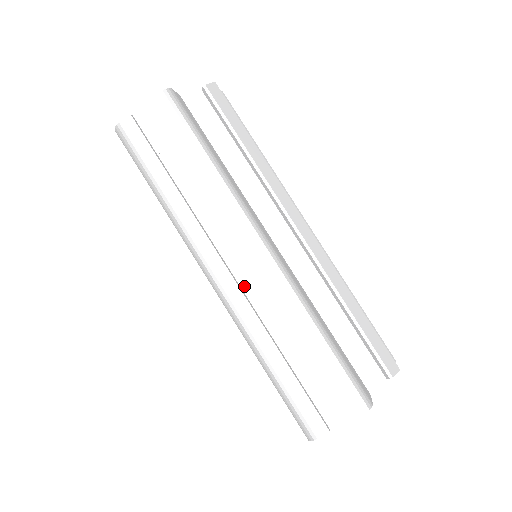
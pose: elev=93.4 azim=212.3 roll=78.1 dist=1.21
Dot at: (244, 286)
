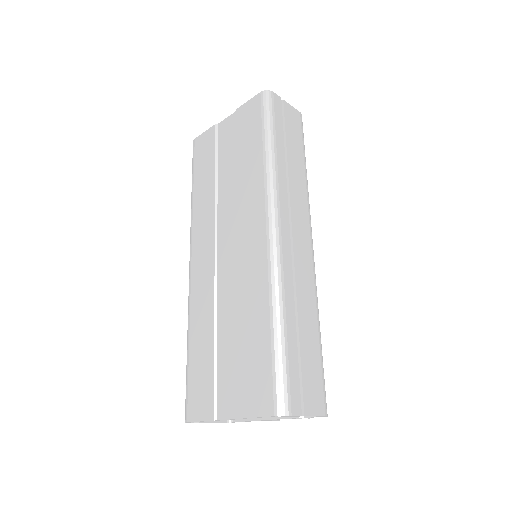
Dot at: (294, 253)
